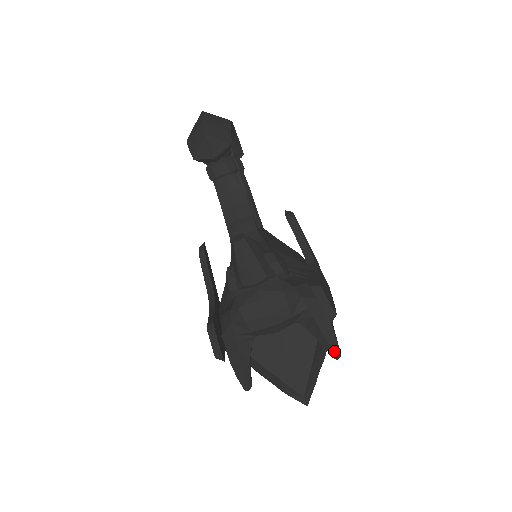
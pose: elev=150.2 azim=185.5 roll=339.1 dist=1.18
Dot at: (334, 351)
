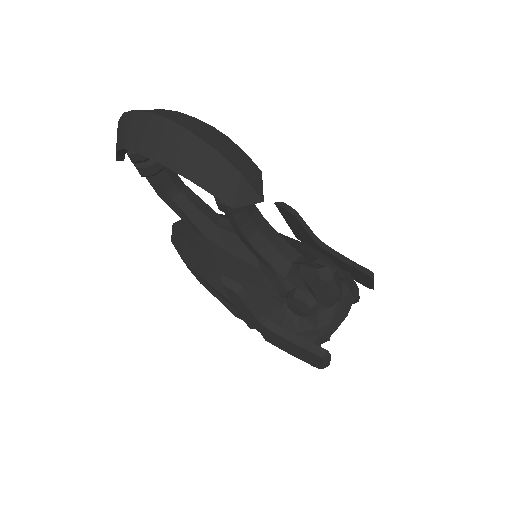
Dot at: (358, 301)
